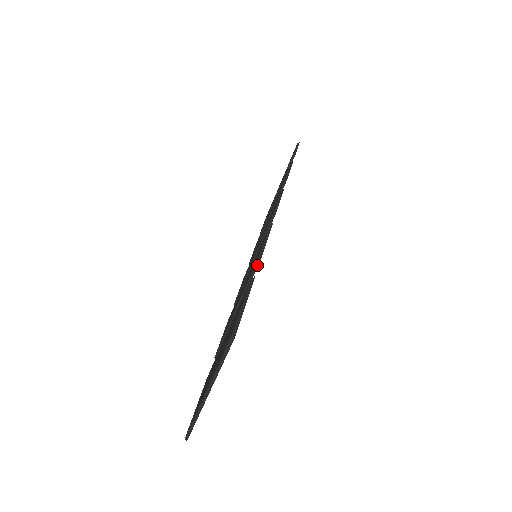
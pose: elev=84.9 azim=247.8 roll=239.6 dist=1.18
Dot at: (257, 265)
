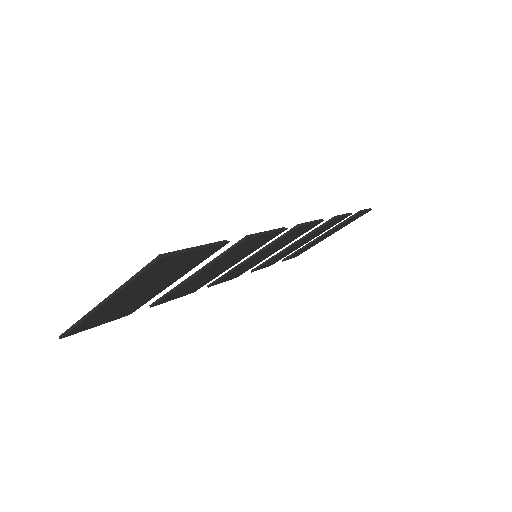
Dot at: (242, 240)
